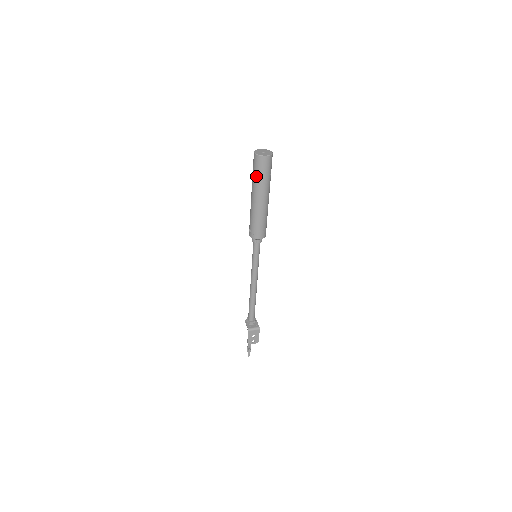
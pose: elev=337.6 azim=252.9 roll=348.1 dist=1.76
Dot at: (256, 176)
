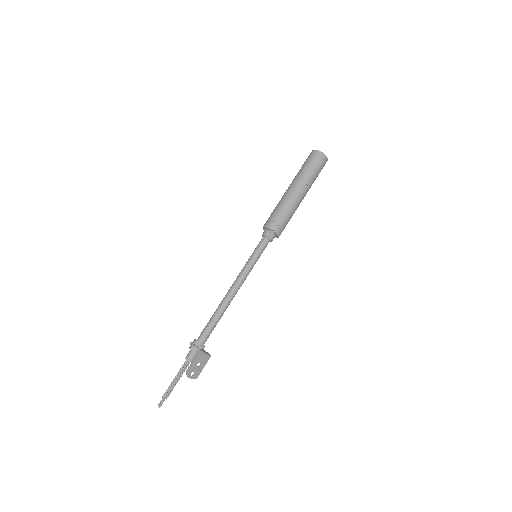
Dot at: (309, 169)
